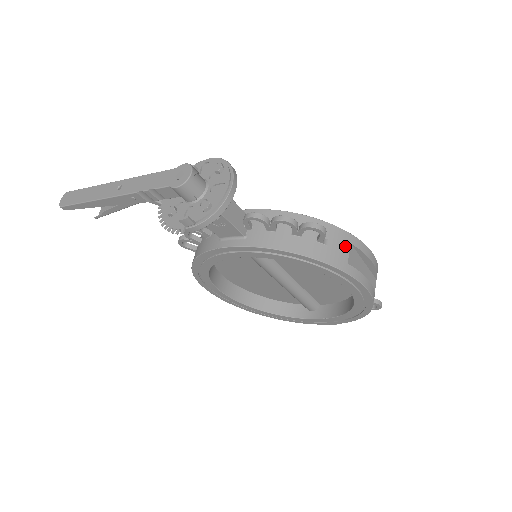
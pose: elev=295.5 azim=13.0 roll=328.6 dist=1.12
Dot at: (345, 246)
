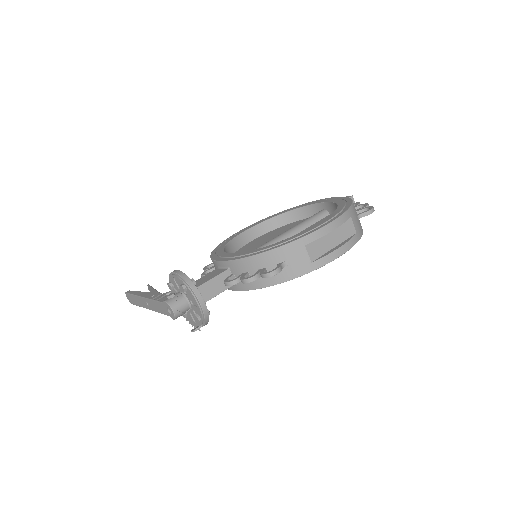
Dot at: (302, 252)
